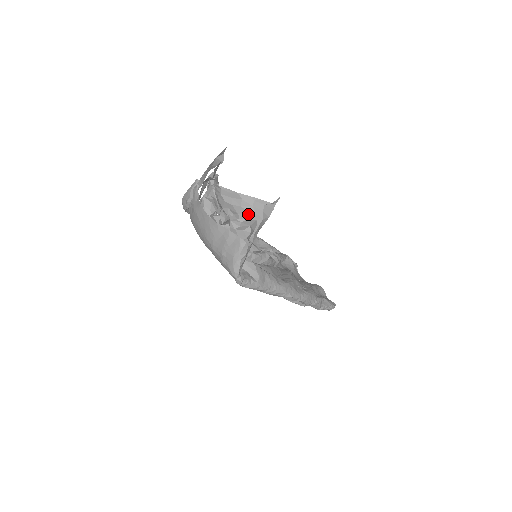
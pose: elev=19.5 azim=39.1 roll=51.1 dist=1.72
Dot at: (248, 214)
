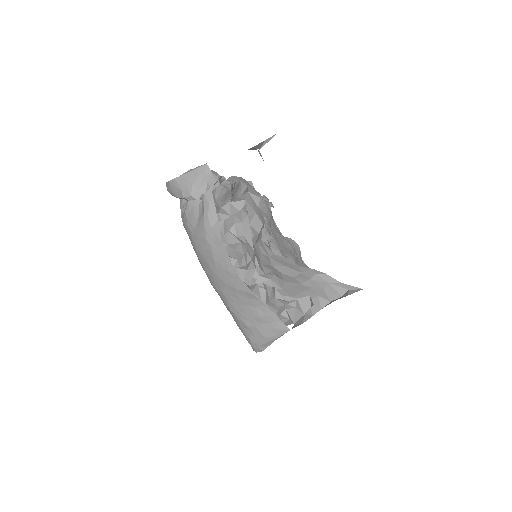
Dot at: (300, 286)
